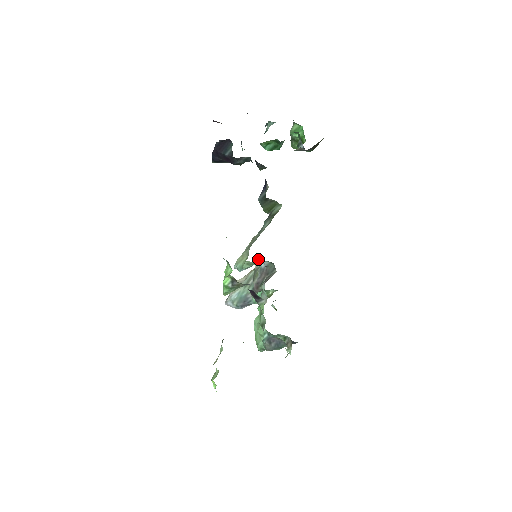
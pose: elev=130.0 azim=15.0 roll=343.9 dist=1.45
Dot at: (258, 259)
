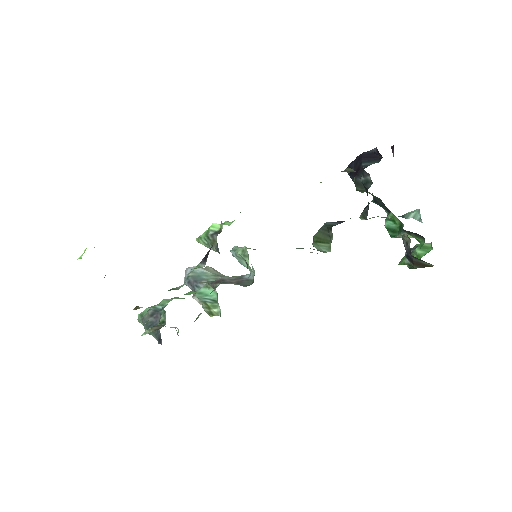
Dot at: occluded
